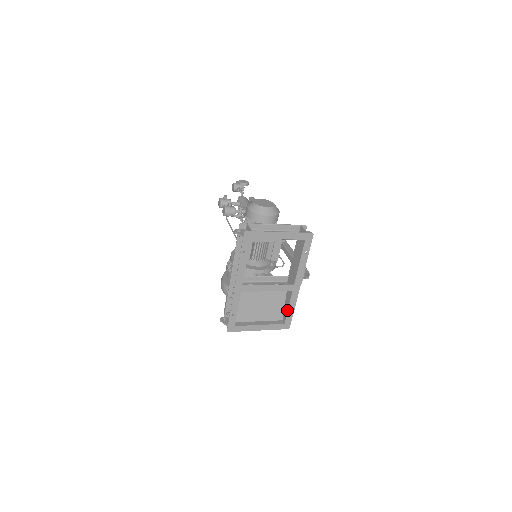
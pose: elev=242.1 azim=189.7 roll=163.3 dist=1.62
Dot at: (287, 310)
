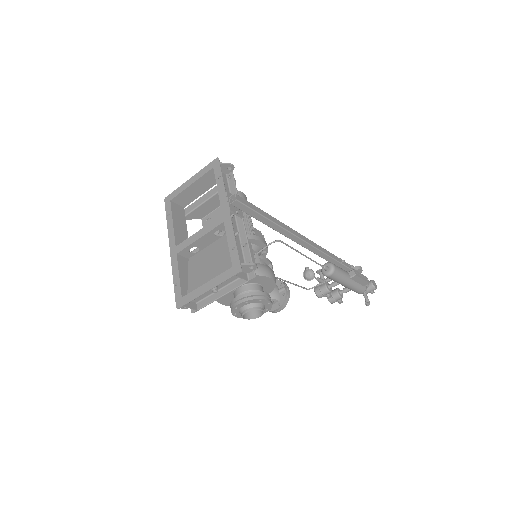
Dot at: (229, 248)
